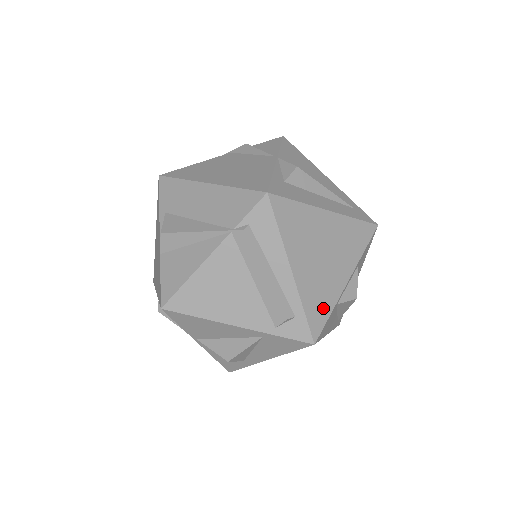
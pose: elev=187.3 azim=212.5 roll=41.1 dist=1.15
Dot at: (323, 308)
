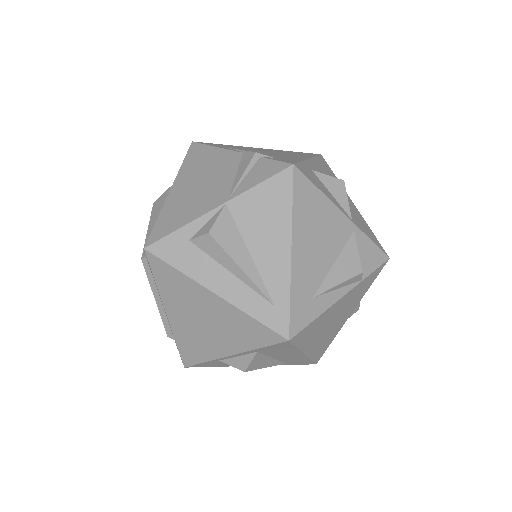
Dot at: (197, 354)
